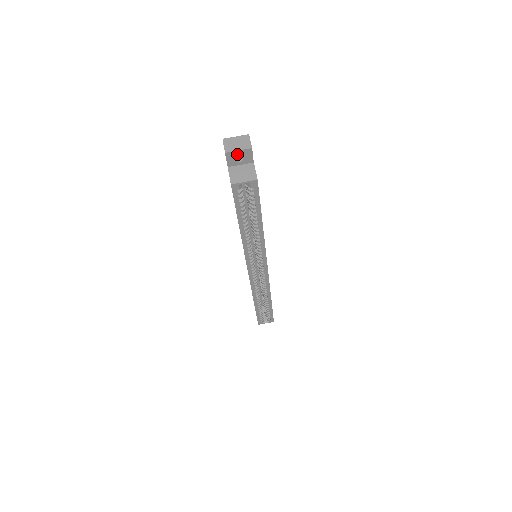
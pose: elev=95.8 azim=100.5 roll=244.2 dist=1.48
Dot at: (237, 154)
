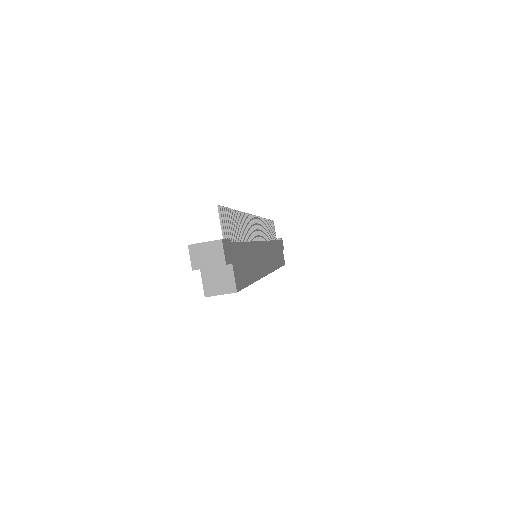
Dot at: (208, 267)
